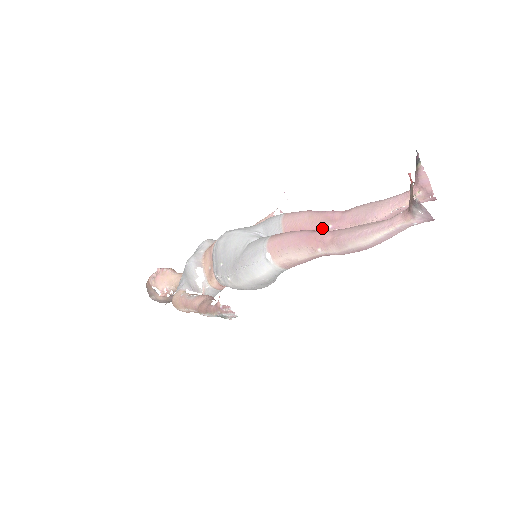
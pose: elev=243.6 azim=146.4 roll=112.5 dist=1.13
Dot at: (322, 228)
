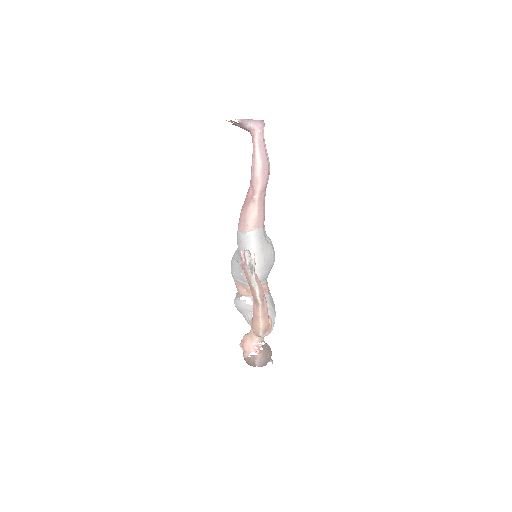
Dot at: occluded
